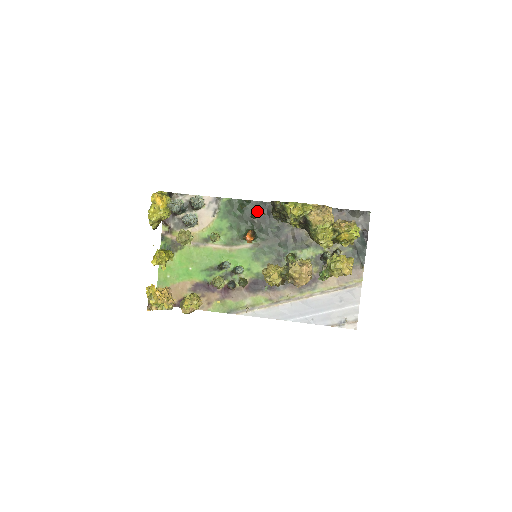
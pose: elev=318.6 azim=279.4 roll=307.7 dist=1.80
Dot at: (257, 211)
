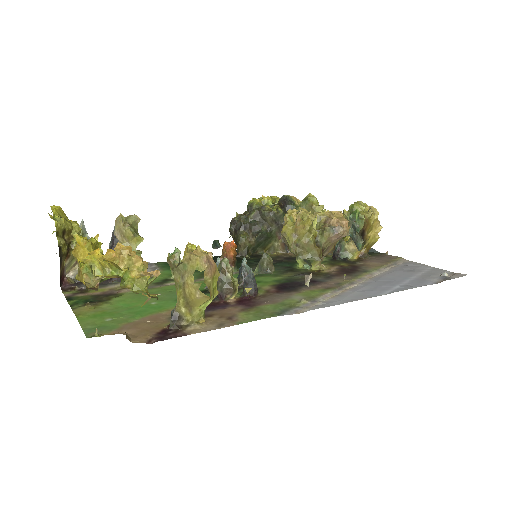
Dot at: (216, 260)
